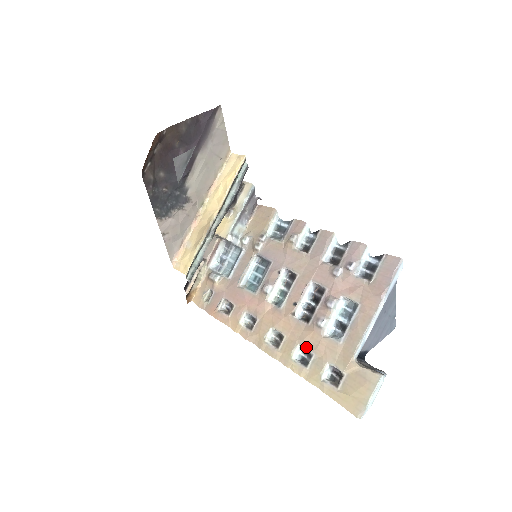
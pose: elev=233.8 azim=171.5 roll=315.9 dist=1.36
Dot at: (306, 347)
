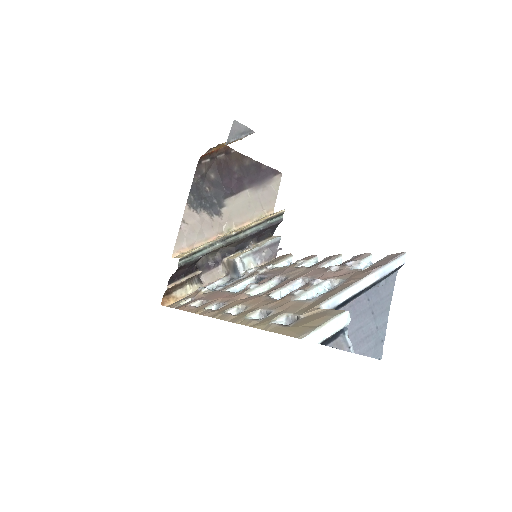
Dot at: (267, 308)
